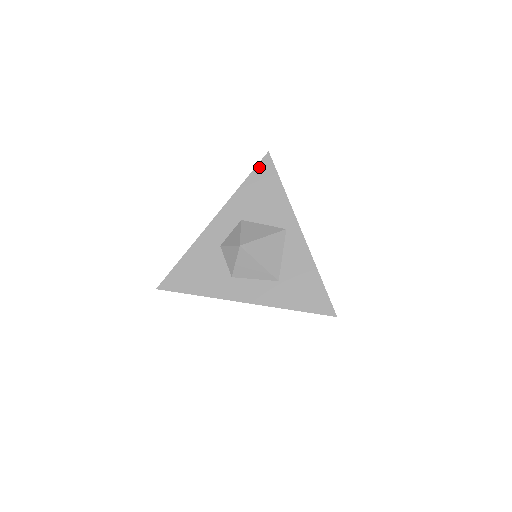
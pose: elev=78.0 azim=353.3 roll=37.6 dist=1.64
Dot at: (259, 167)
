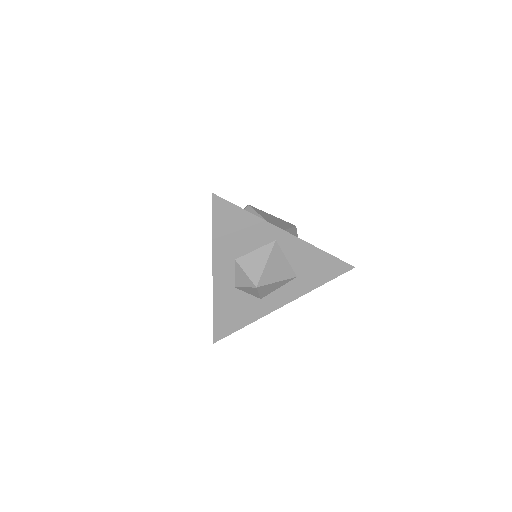
Dot at: (215, 211)
